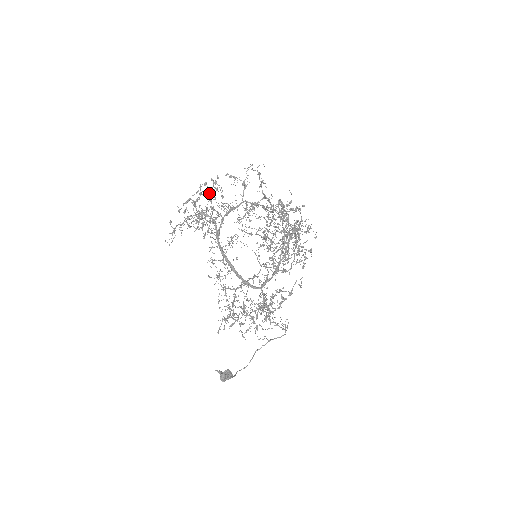
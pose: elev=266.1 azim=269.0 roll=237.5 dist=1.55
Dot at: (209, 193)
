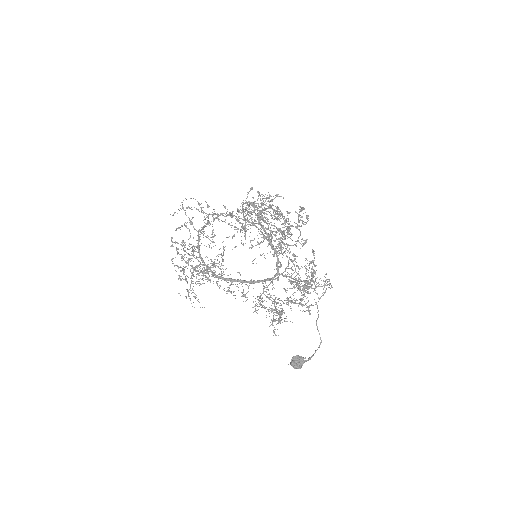
Dot at: occluded
